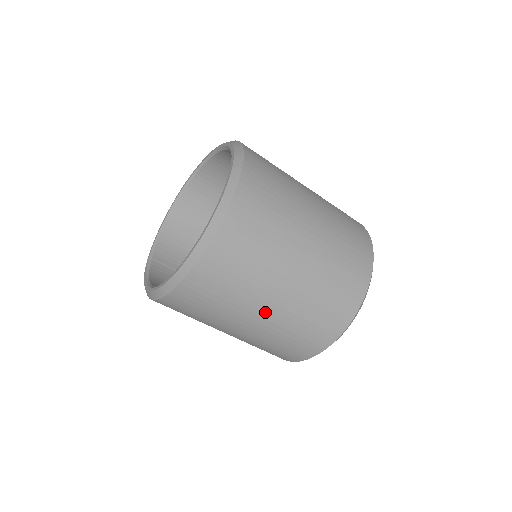
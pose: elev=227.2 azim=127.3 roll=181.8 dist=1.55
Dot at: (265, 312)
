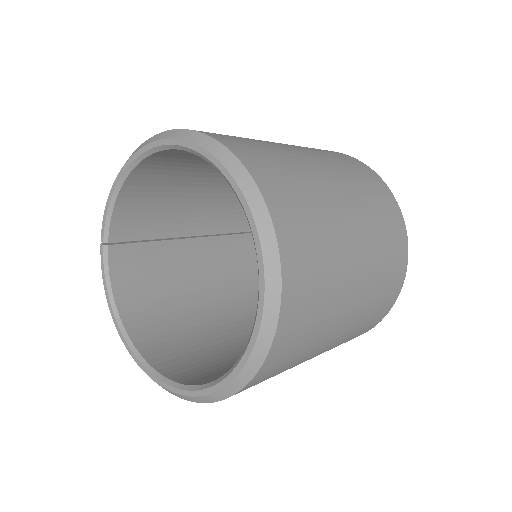
Dot at: occluded
